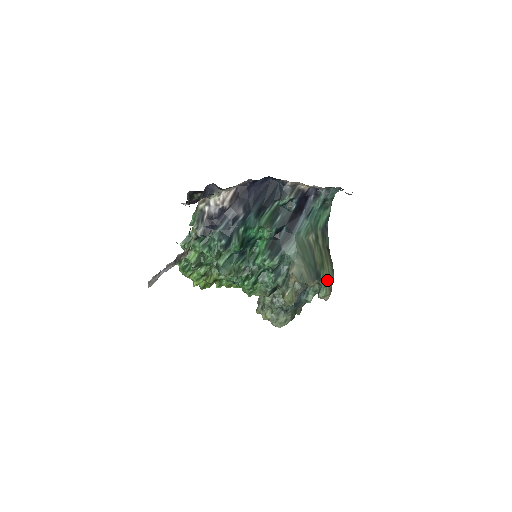
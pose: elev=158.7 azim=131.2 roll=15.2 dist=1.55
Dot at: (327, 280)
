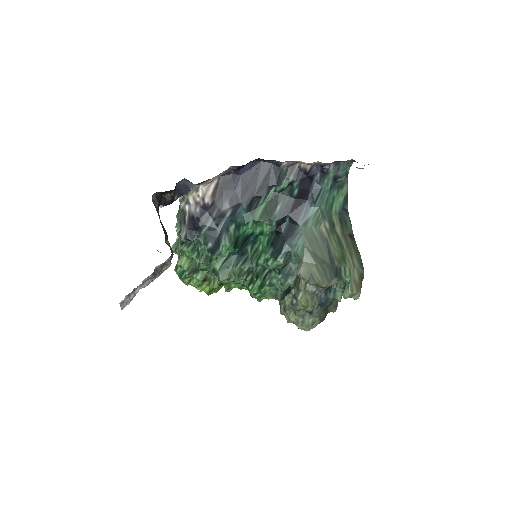
Dot at: (352, 276)
